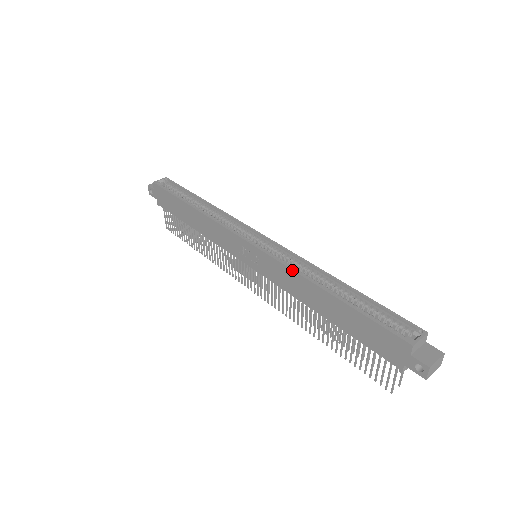
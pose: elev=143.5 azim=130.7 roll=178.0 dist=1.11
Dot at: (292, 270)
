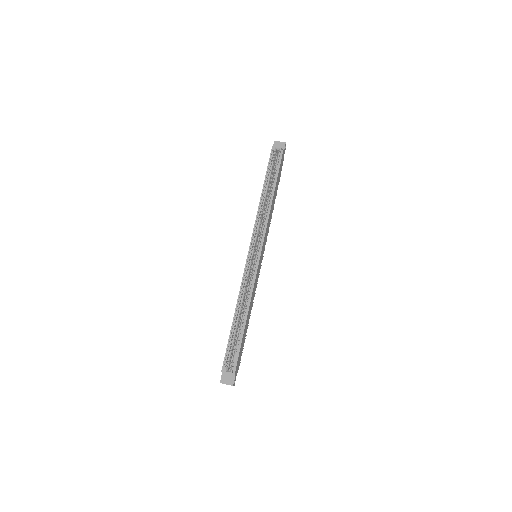
Dot at: (240, 289)
